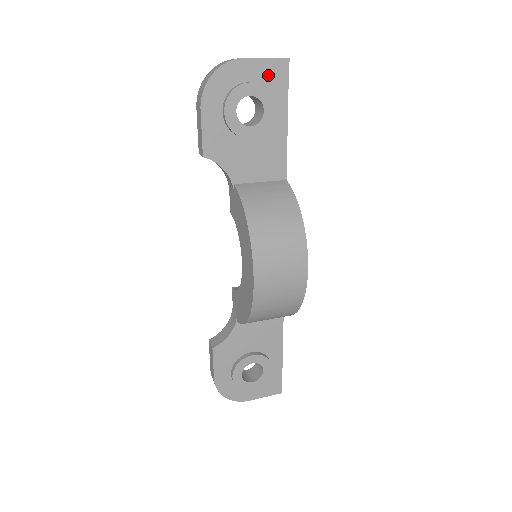
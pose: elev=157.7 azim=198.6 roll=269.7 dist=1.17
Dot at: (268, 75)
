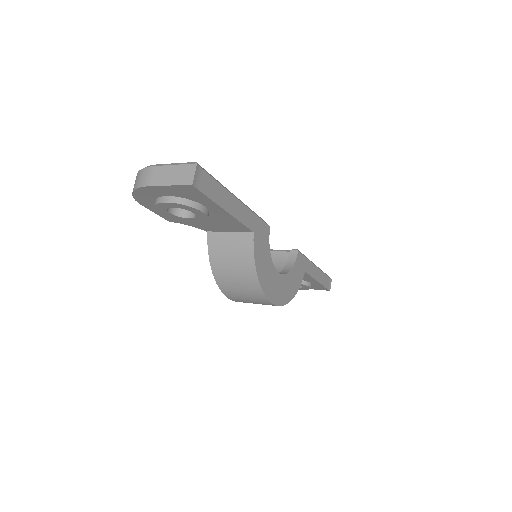
Dot at: (181, 192)
